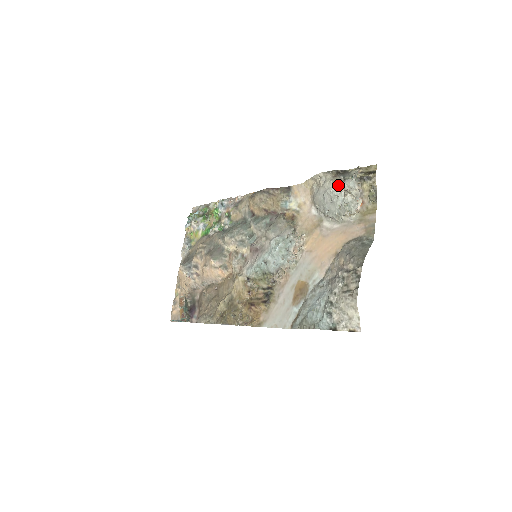
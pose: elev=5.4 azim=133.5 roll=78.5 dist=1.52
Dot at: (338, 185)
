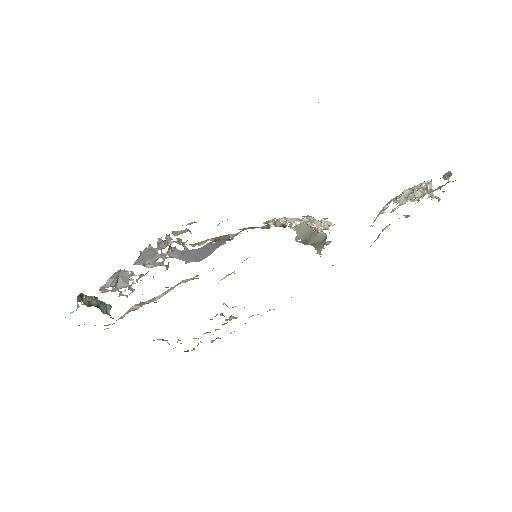
Dot at: occluded
